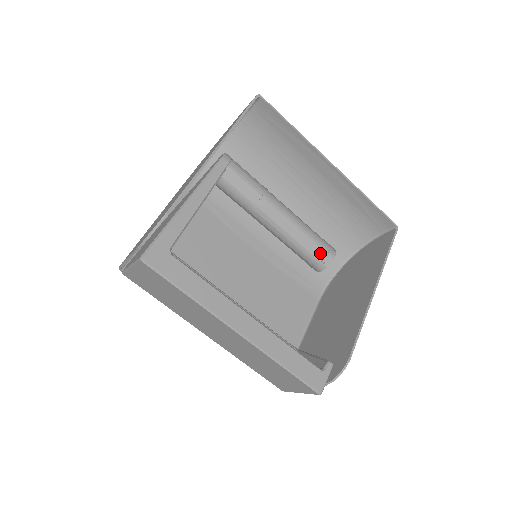
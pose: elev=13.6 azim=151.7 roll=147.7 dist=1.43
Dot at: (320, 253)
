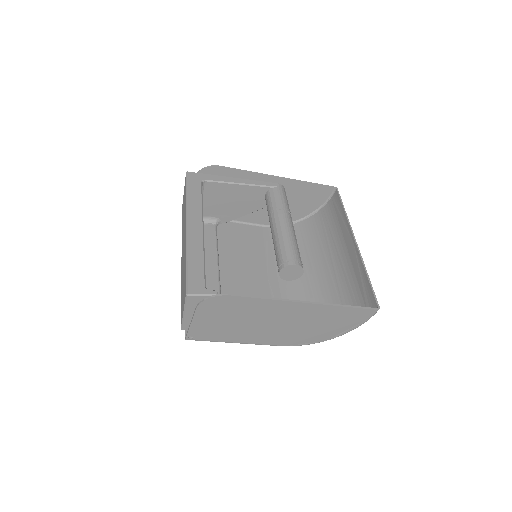
Dot at: (287, 255)
